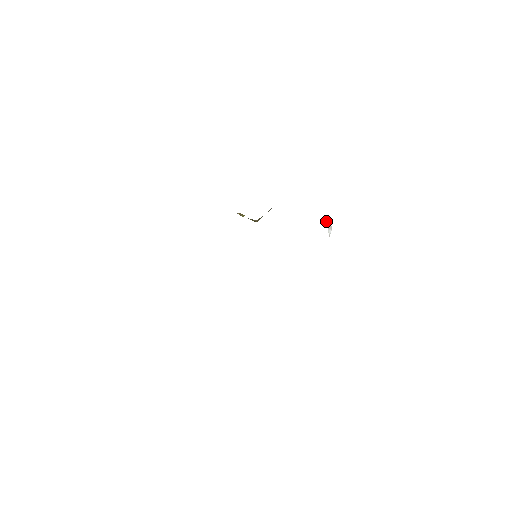
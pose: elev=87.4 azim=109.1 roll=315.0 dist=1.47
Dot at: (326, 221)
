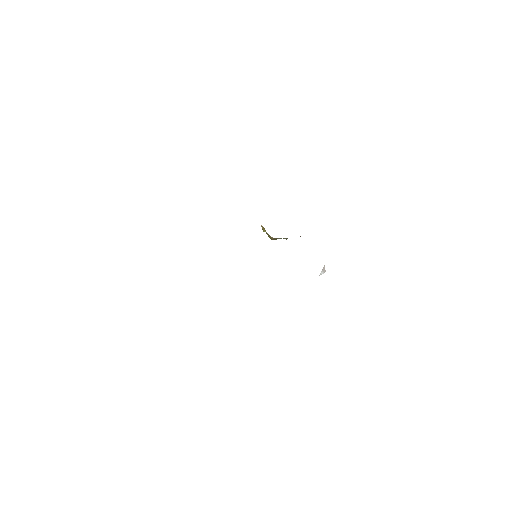
Dot at: (324, 266)
